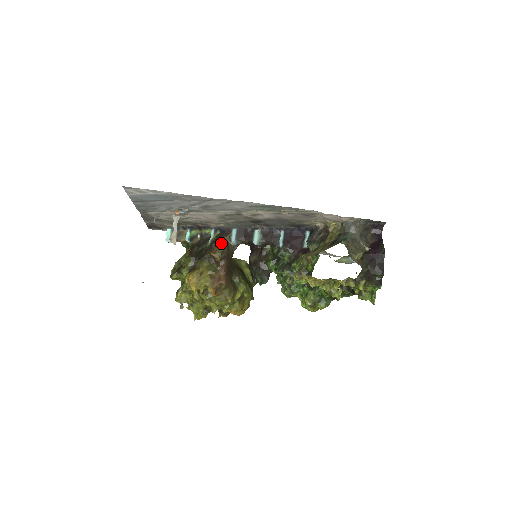
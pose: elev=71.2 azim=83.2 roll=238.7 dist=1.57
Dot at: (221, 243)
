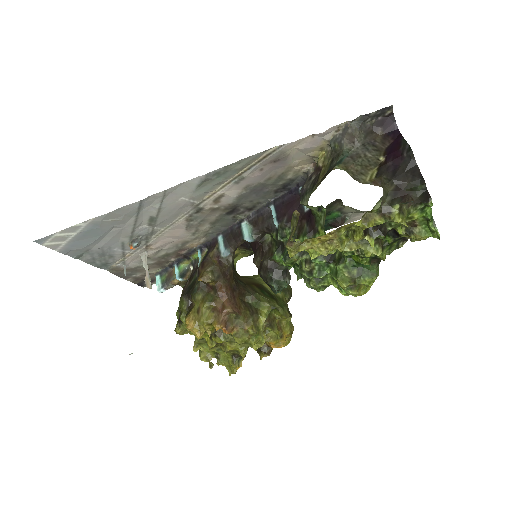
Dot at: (208, 261)
